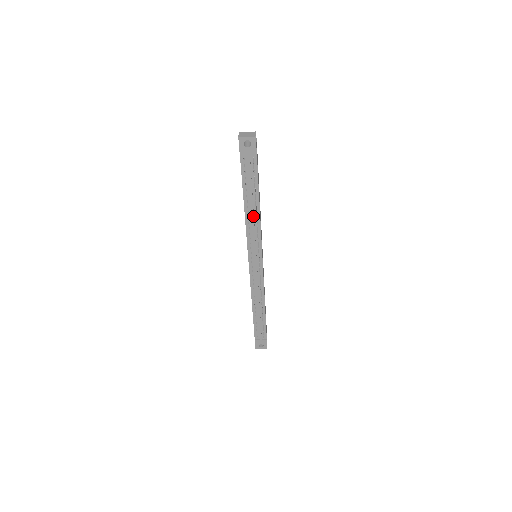
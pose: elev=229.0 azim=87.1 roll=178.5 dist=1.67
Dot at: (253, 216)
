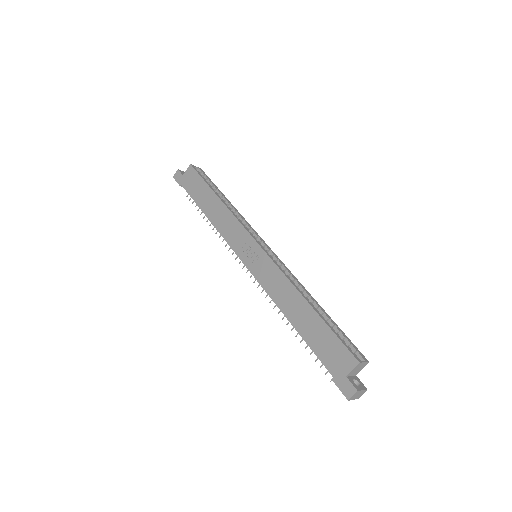
Dot at: occluded
